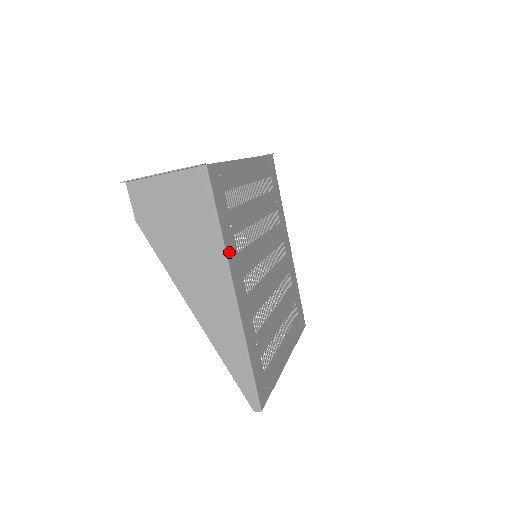
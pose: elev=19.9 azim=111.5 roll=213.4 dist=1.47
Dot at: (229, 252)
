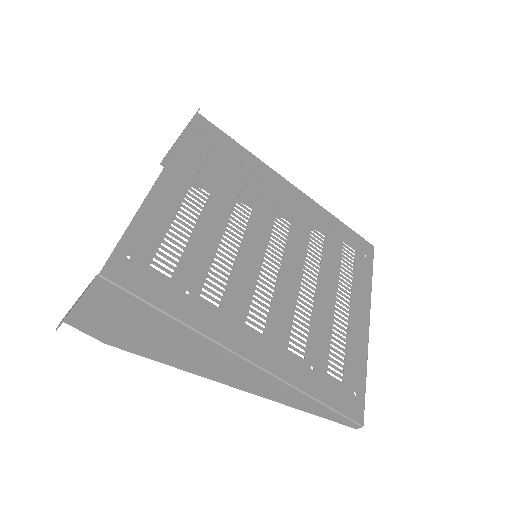
Dot at: (204, 326)
